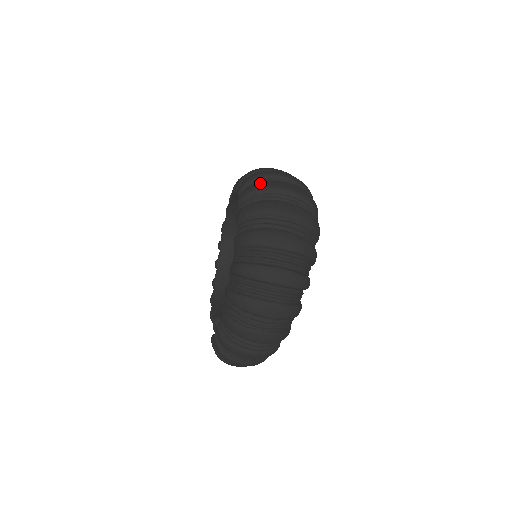
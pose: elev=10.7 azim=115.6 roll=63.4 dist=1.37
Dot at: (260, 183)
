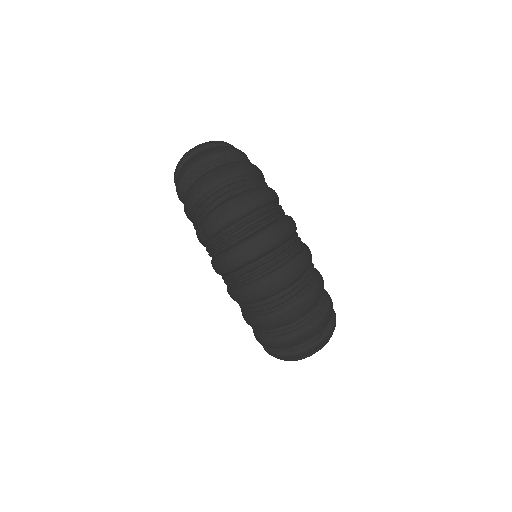
Dot at: (279, 346)
